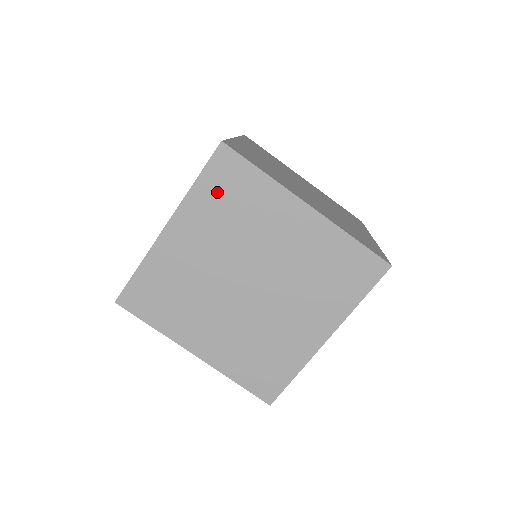
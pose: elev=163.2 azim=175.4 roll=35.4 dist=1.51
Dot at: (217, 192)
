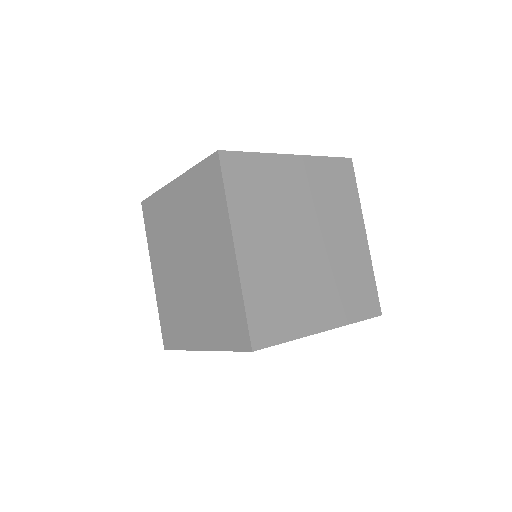
Dot at: (201, 184)
